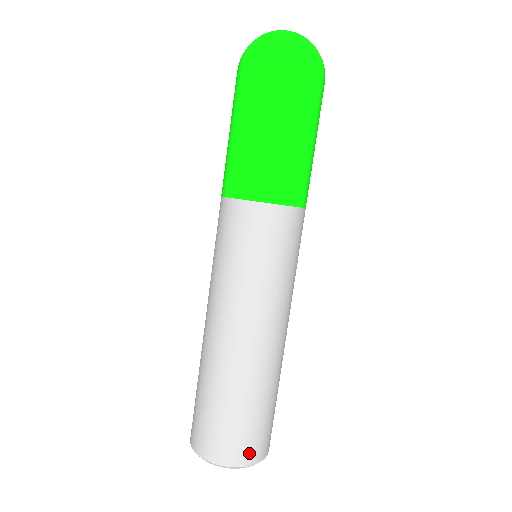
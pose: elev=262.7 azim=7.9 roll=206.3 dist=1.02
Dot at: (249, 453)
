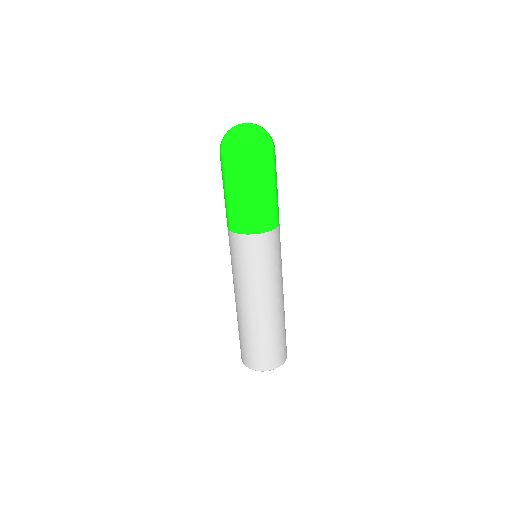
Dot at: (281, 359)
